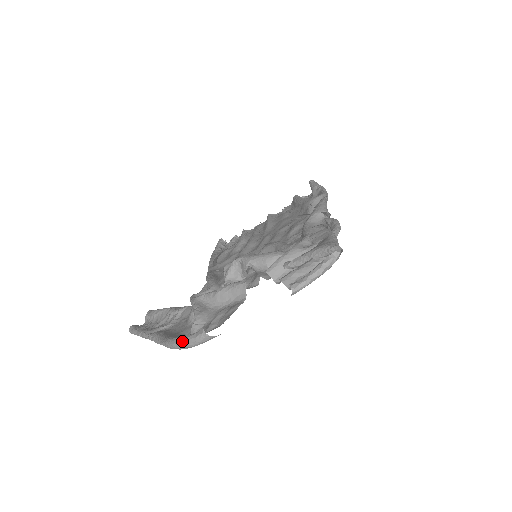
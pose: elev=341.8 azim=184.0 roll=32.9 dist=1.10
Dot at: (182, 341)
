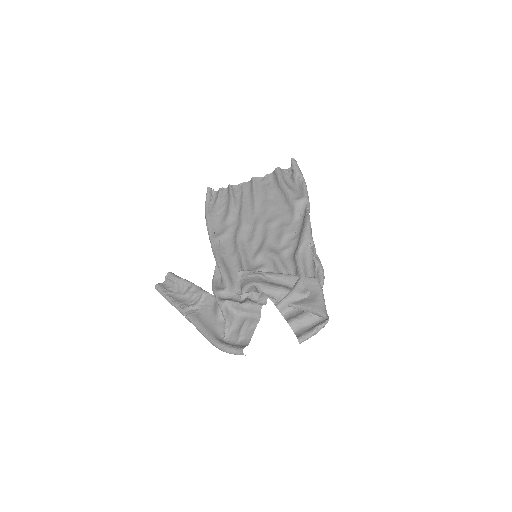
Dot at: (226, 350)
